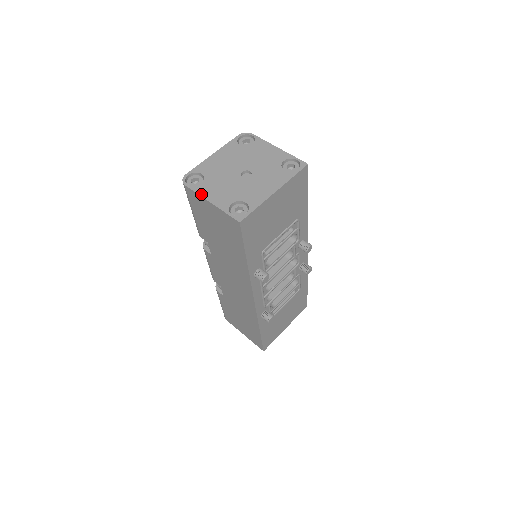
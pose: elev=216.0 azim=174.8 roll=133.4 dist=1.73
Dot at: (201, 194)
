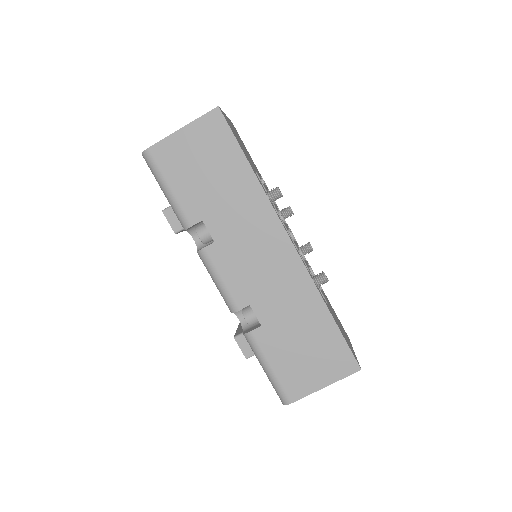
Dot at: (168, 136)
